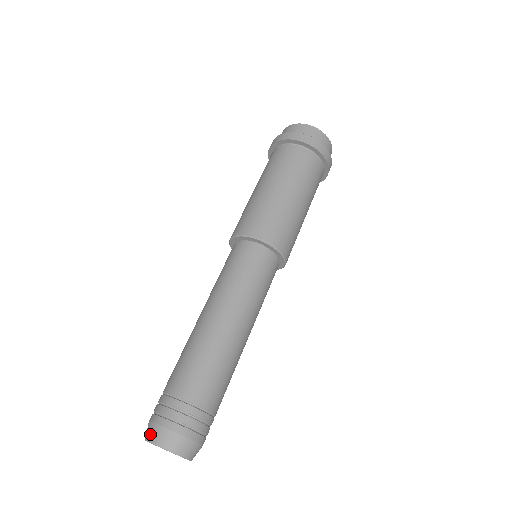
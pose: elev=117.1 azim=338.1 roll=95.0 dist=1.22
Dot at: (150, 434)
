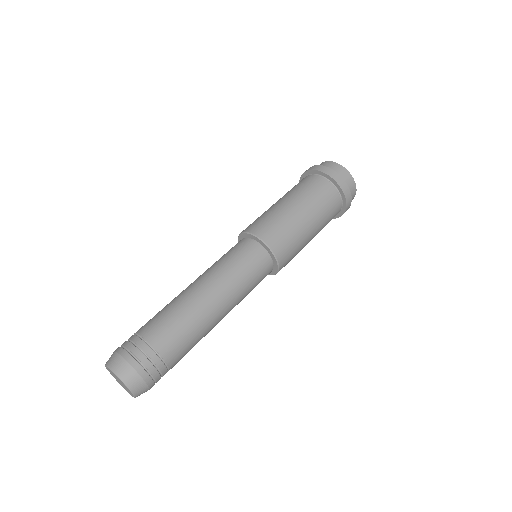
Dot at: (115, 365)
